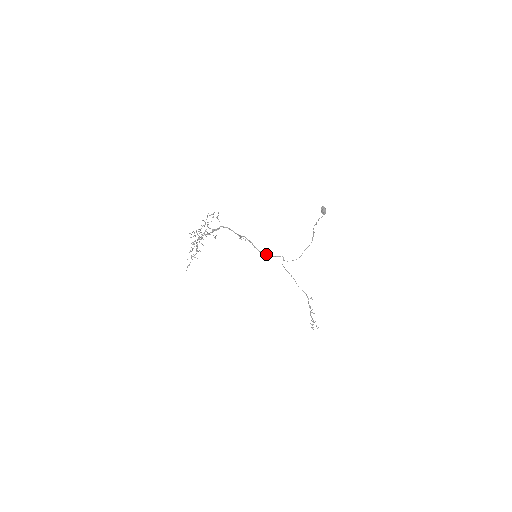
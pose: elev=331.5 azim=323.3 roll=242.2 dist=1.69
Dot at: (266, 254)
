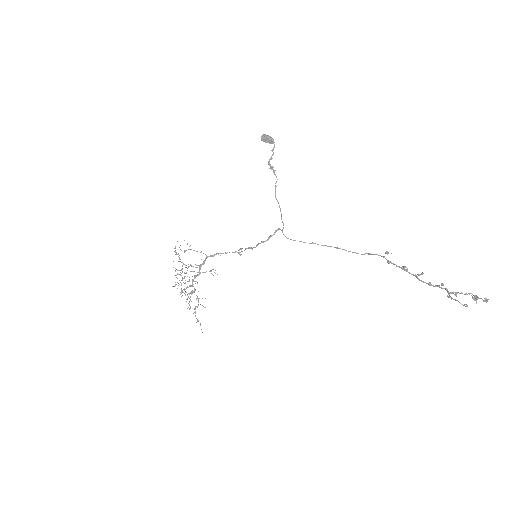
Dot at: (260, 243)
